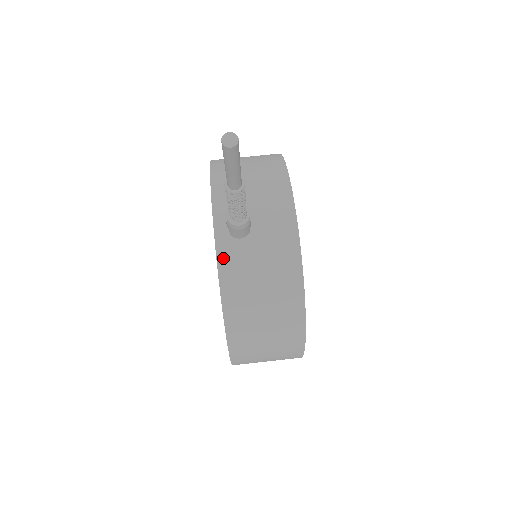
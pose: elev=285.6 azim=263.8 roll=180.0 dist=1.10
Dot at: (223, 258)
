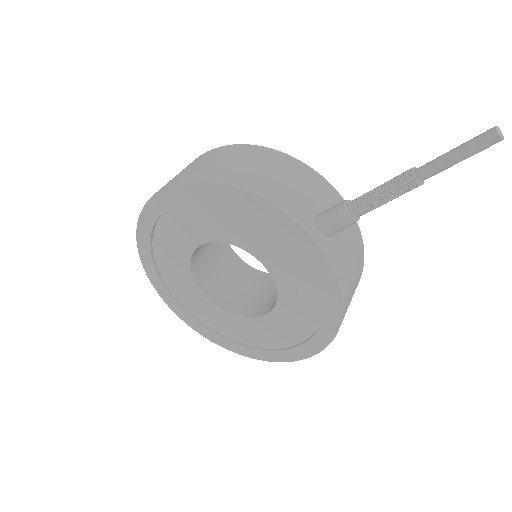
Dot at: (333, 261)
